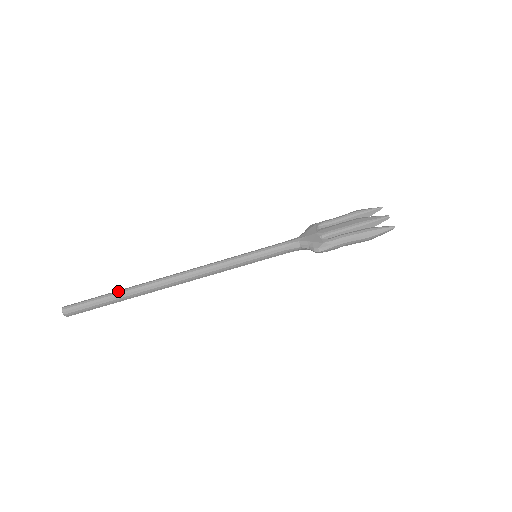
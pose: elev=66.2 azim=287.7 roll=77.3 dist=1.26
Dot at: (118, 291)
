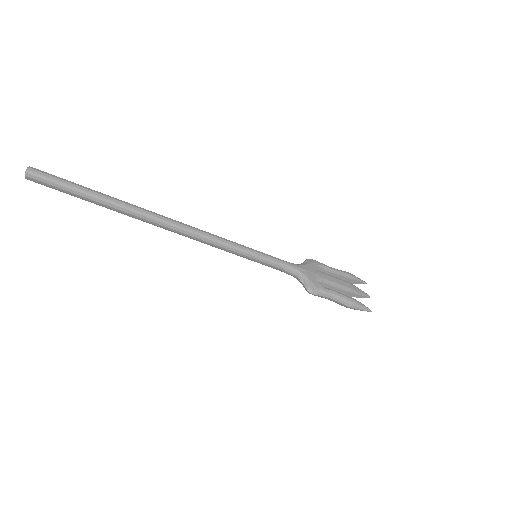
Dot at: (107, 196)
